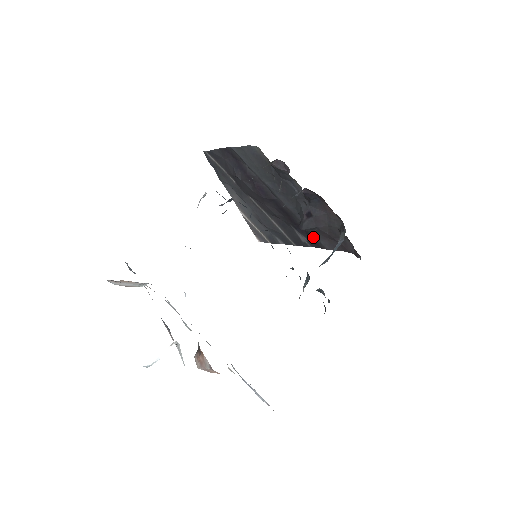
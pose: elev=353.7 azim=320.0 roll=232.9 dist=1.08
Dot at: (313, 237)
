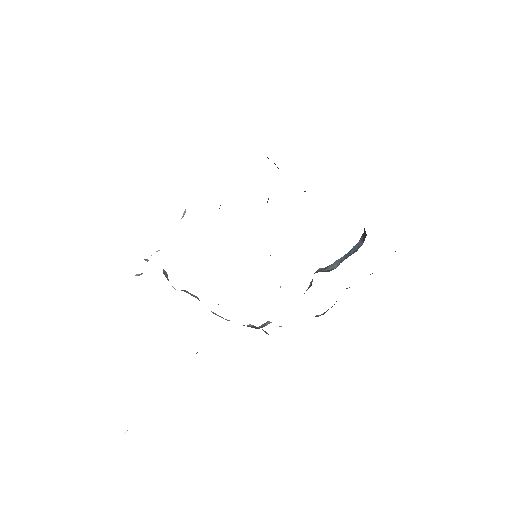
Dot at: occluded
